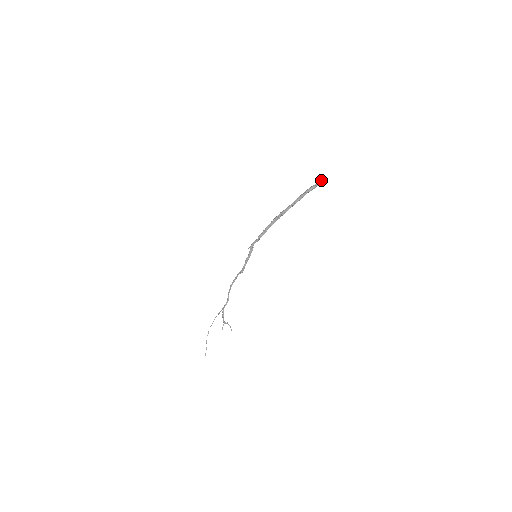
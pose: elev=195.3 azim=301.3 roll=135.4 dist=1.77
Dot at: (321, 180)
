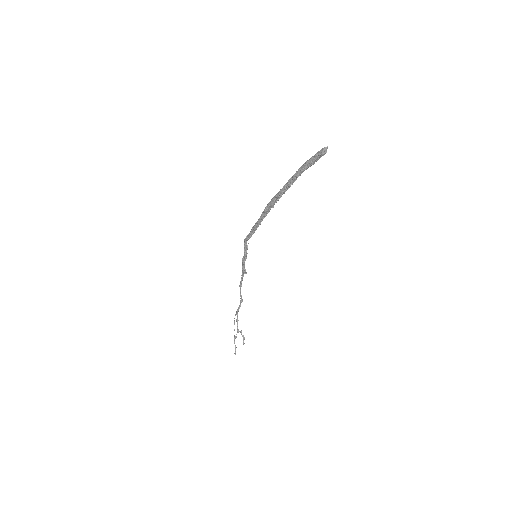
Dot at: occluded
